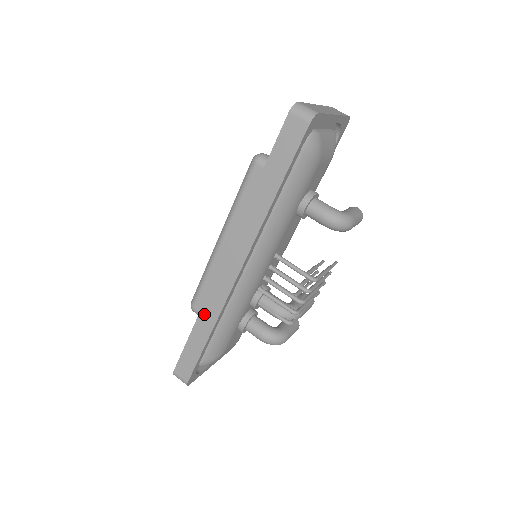
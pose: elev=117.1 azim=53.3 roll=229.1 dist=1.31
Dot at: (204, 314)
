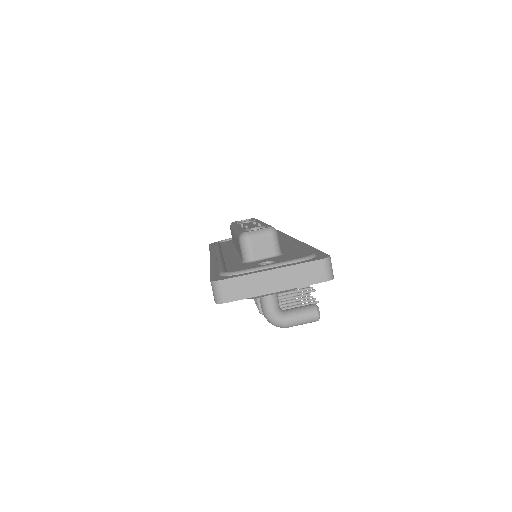
Dot at: occluded
